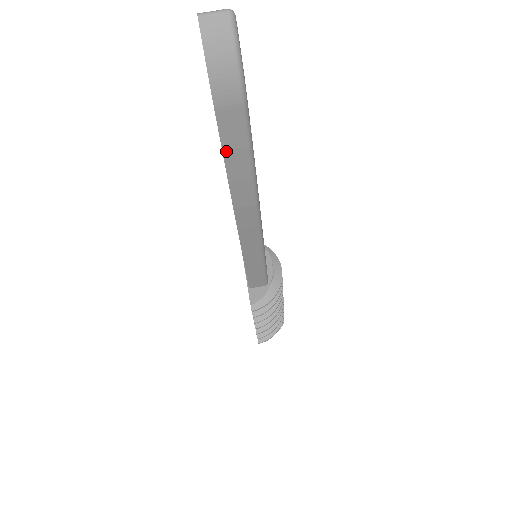
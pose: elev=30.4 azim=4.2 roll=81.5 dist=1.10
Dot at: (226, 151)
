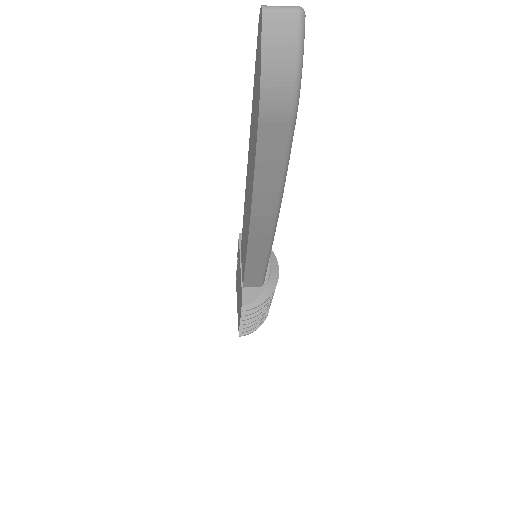
Dot at: (259, 162)
